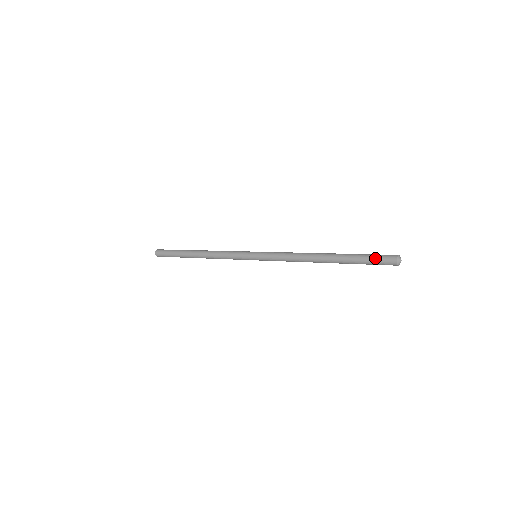
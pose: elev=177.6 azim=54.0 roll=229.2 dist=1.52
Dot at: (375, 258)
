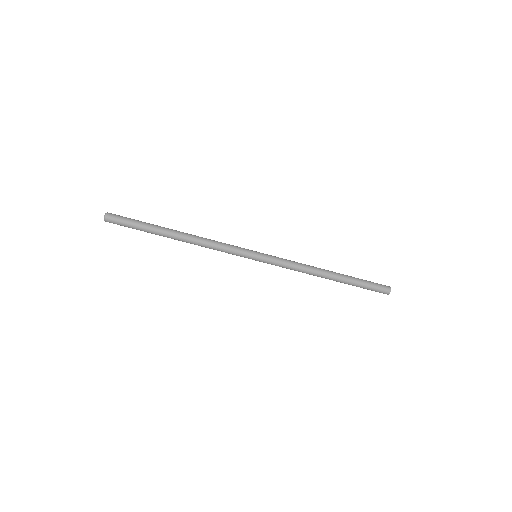
Dot at: (375, 285)
